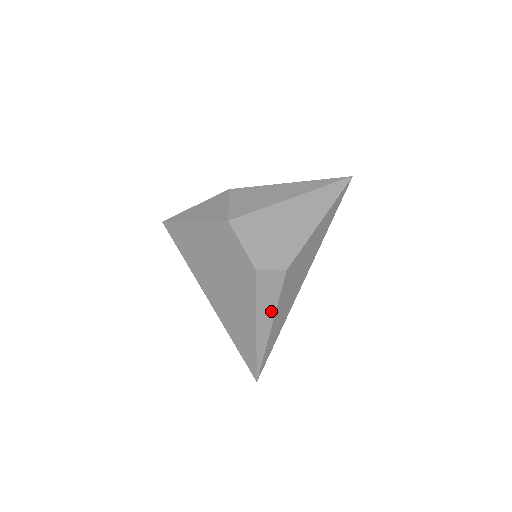
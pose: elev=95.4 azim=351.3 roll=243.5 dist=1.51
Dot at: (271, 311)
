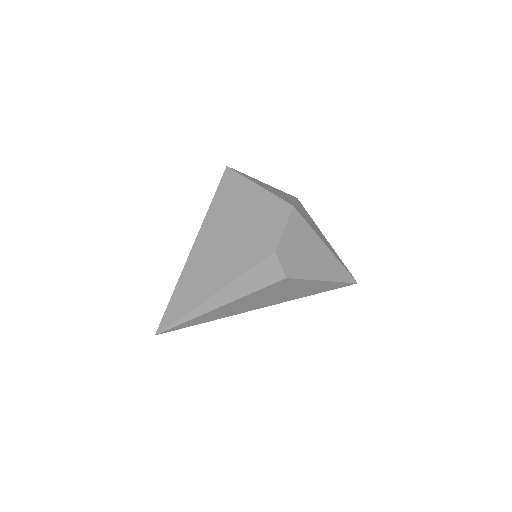
Dot at: (240, 293)
